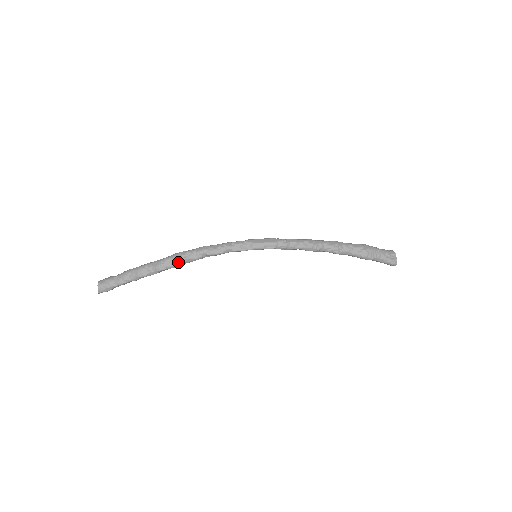
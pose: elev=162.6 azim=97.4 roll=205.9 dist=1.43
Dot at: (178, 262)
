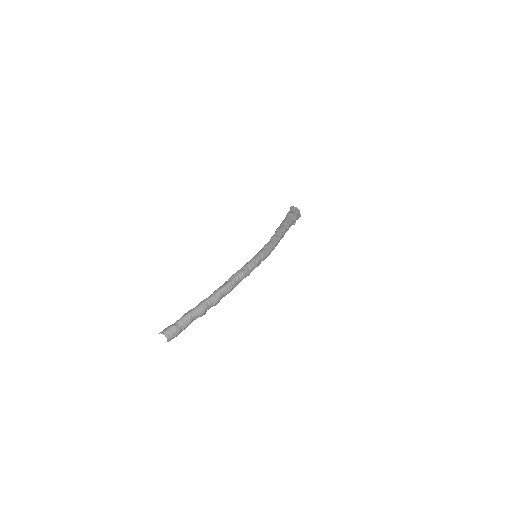
Dot at: occluded
